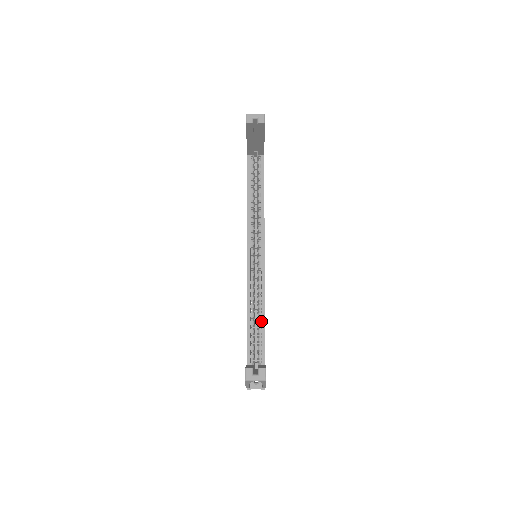
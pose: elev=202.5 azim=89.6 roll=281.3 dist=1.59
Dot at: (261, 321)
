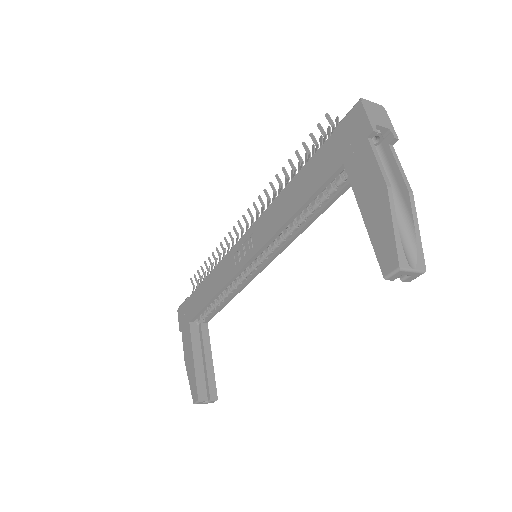
Dot at: (223, 302)
